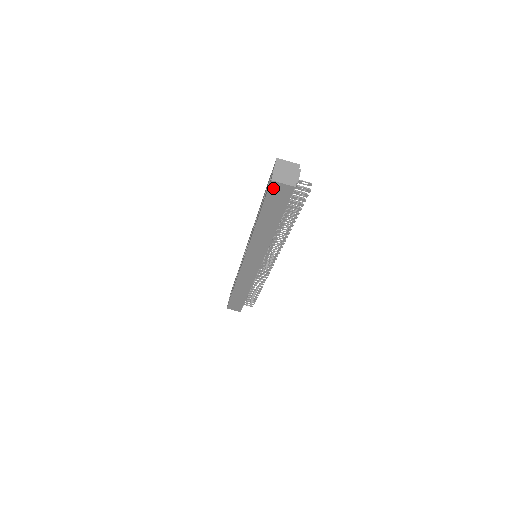
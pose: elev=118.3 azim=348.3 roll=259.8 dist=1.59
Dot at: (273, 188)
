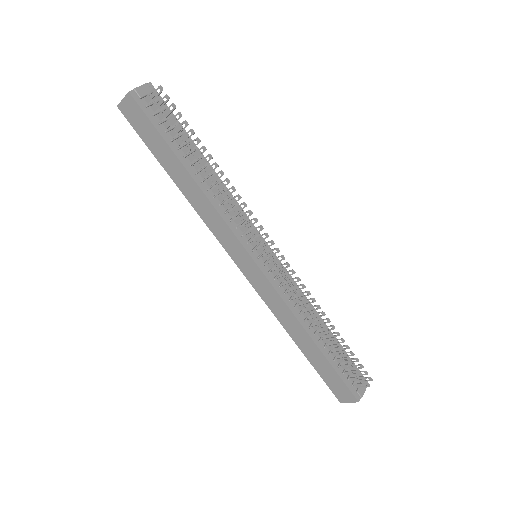
Dot at: (127, 115)
